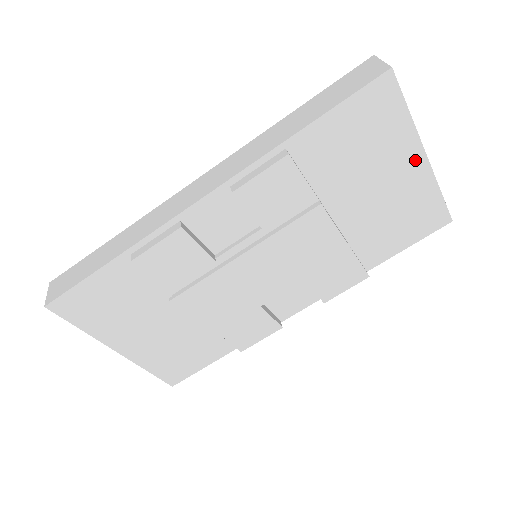
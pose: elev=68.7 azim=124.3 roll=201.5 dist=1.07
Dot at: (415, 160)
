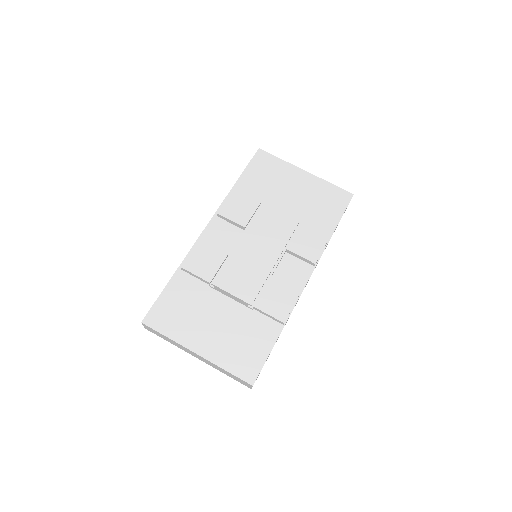
Dot at: (302, 175)
